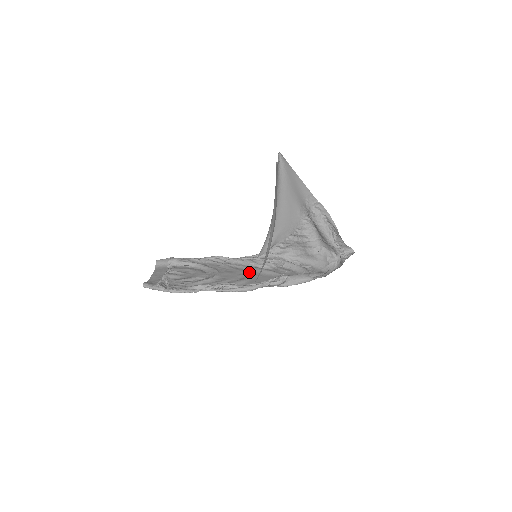
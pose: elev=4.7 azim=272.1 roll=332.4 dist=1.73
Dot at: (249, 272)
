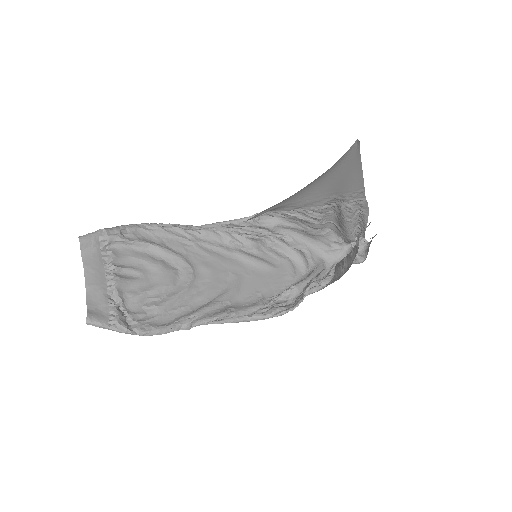
Dot at: (233, 264)
